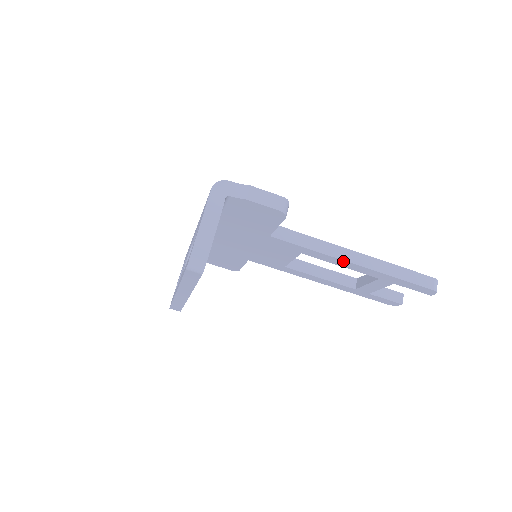
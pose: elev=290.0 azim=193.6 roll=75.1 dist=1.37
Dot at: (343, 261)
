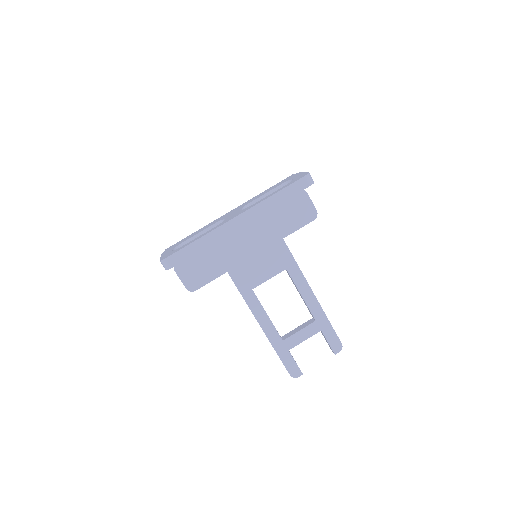
Dot at: (308, 287)
